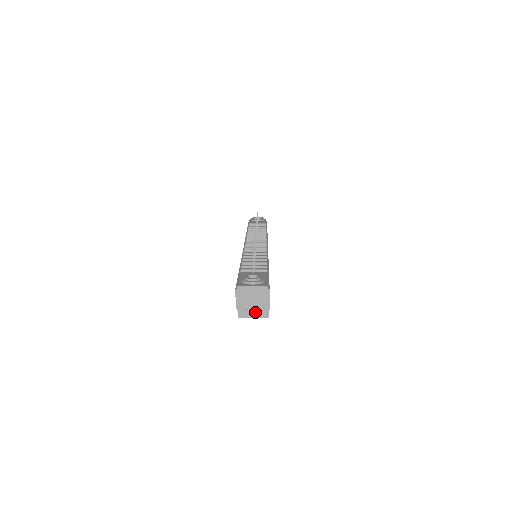
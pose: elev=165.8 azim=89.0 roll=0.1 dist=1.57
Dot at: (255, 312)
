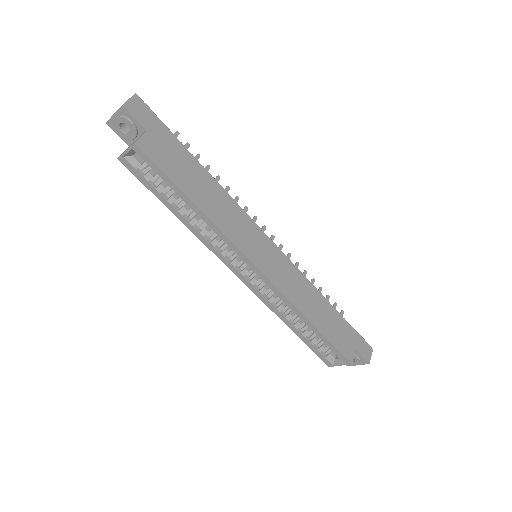
Dot at: occluded
